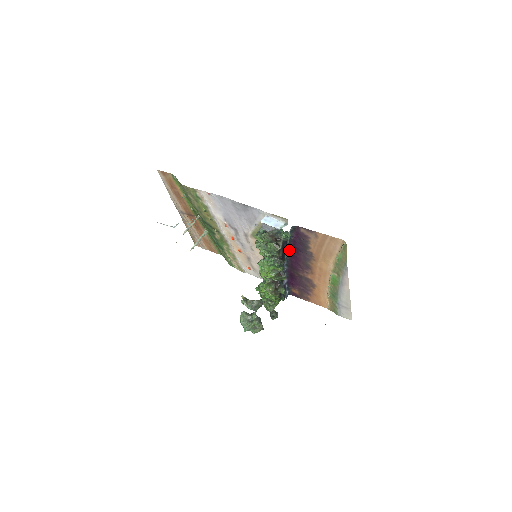
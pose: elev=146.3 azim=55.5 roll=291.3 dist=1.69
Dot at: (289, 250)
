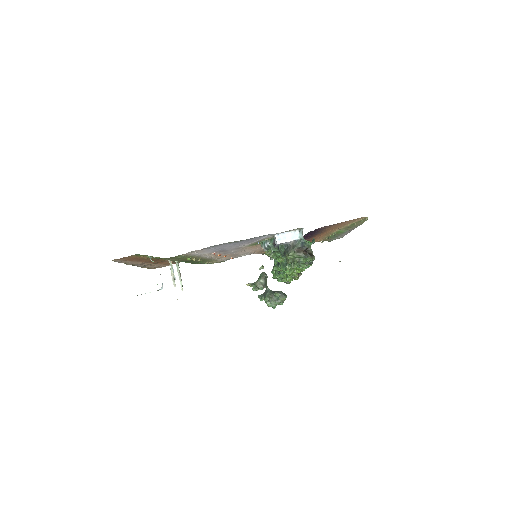
Dot at: occluded
